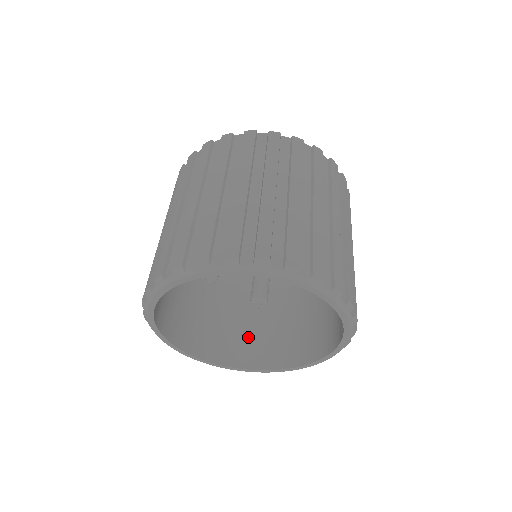
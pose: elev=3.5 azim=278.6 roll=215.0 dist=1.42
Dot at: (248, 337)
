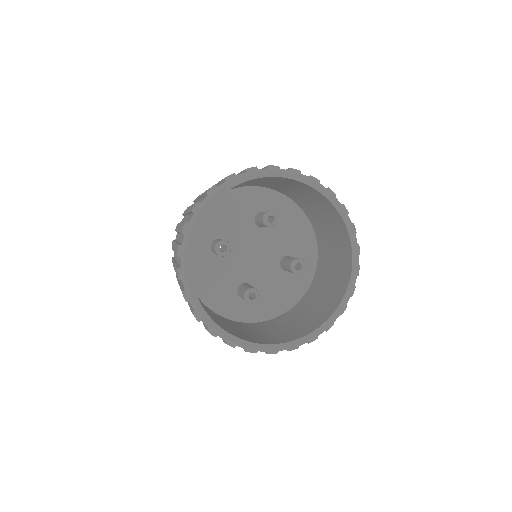
Dot at: (234, 330)
